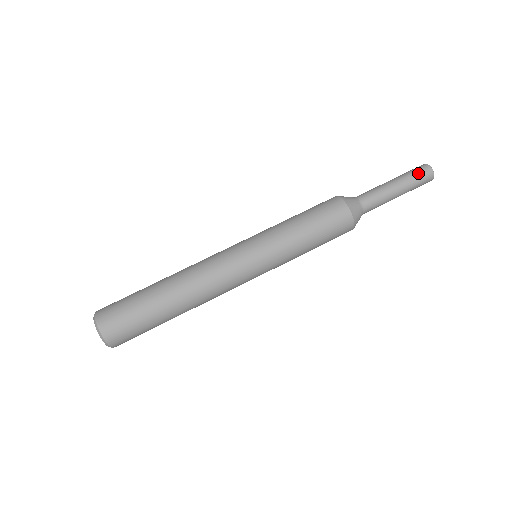
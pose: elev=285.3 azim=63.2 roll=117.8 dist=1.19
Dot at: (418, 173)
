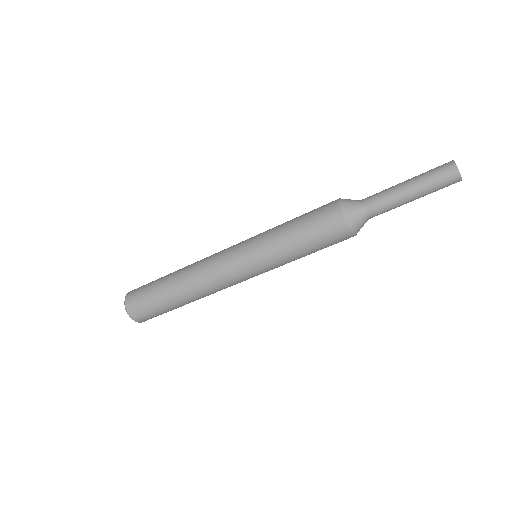
Dot at: occluded
